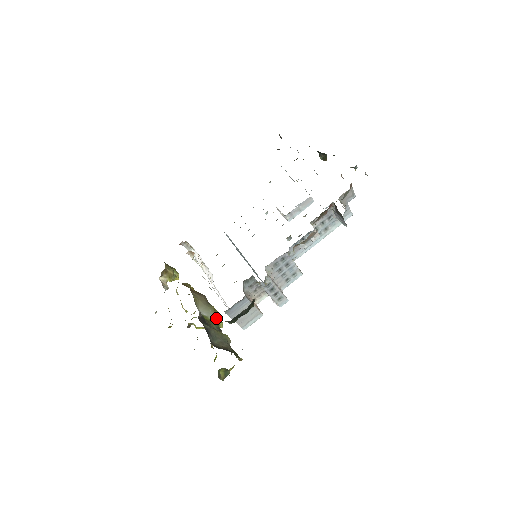
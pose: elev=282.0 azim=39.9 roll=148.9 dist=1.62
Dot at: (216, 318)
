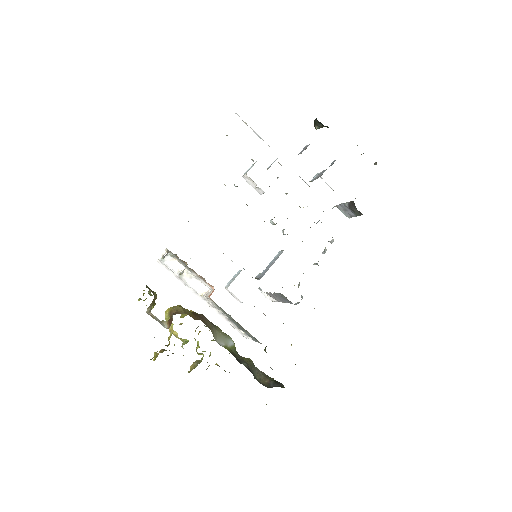
Dot at: (231, 342)
